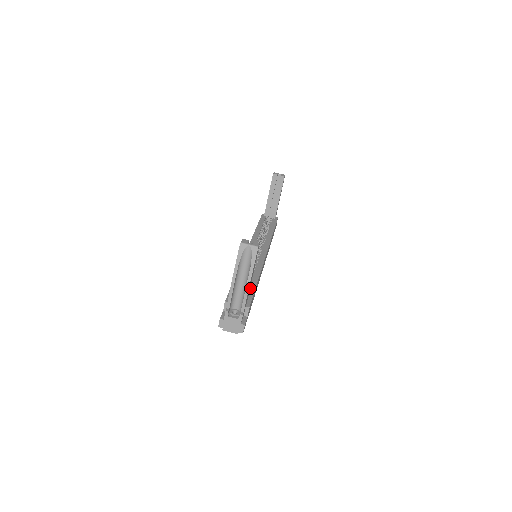
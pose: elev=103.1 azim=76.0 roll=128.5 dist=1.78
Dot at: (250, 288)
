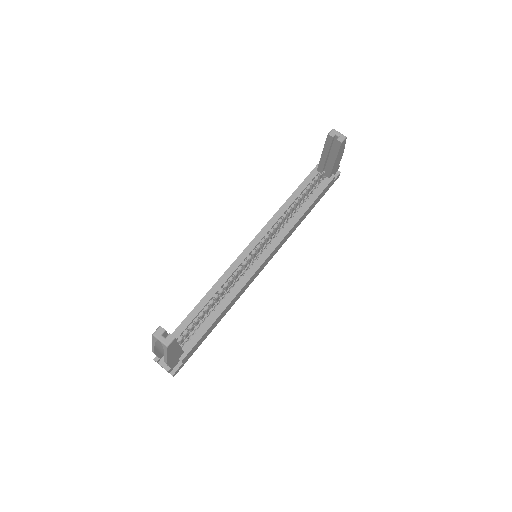
Dot at: (202, 328)
